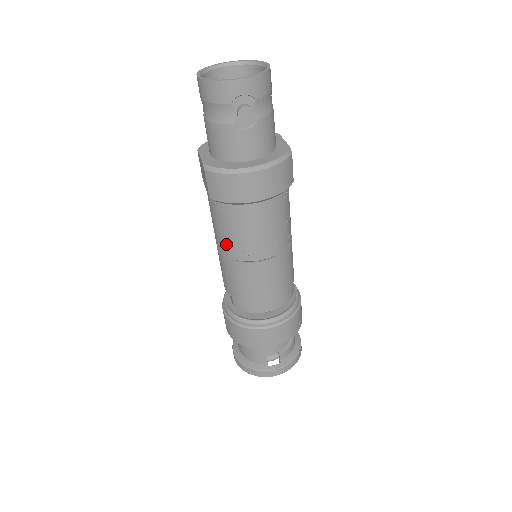
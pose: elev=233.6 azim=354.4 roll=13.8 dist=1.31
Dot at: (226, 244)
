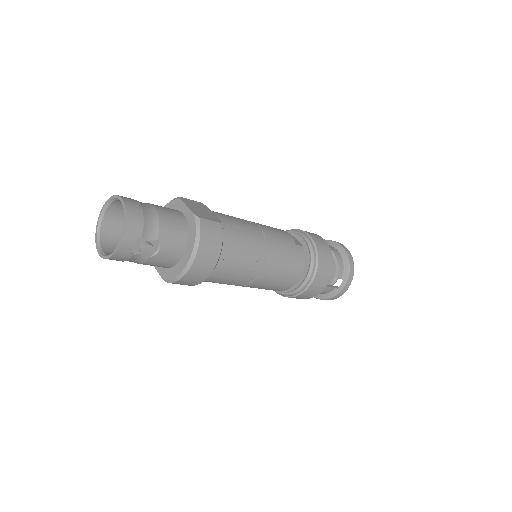
Dot at: occluded
